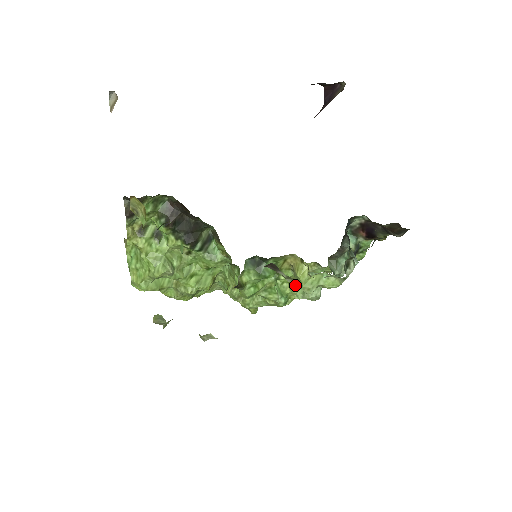
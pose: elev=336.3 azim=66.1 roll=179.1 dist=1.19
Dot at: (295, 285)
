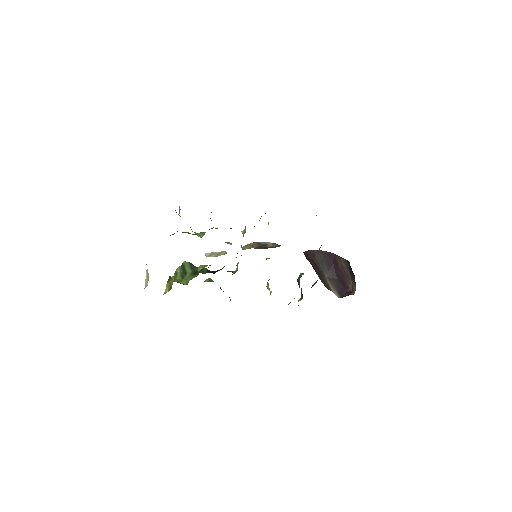
Dot at: occluded
